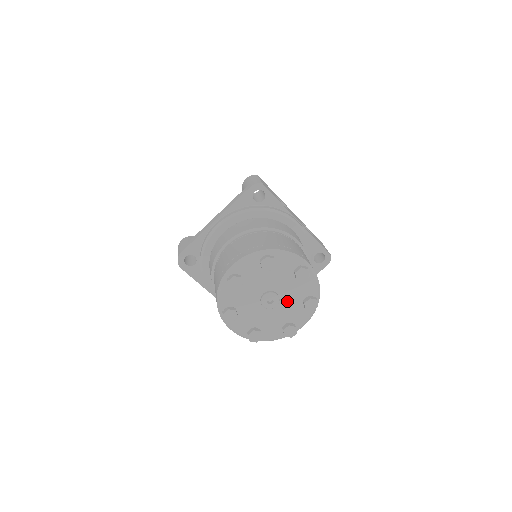
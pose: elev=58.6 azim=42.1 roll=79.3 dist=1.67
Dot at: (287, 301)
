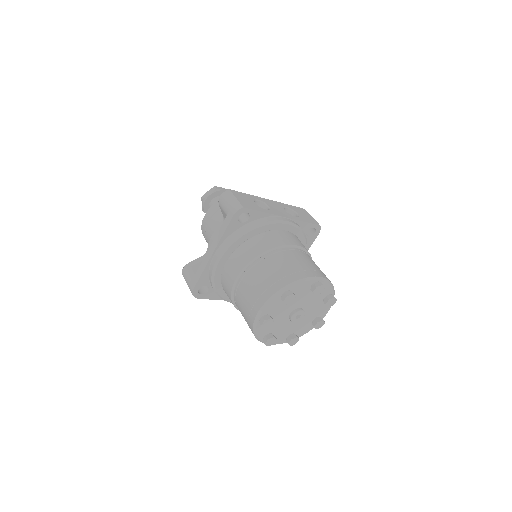
Dot at: (310, 307)
